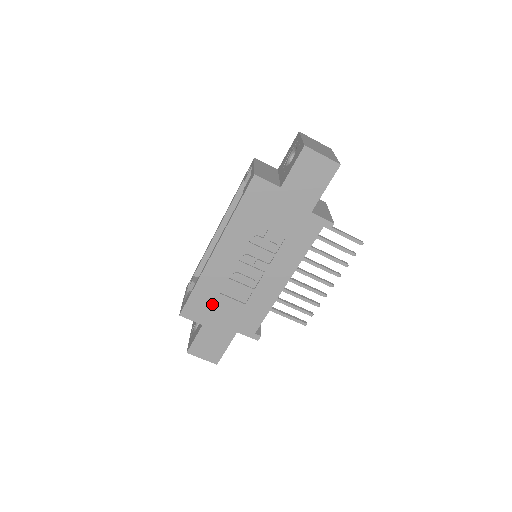
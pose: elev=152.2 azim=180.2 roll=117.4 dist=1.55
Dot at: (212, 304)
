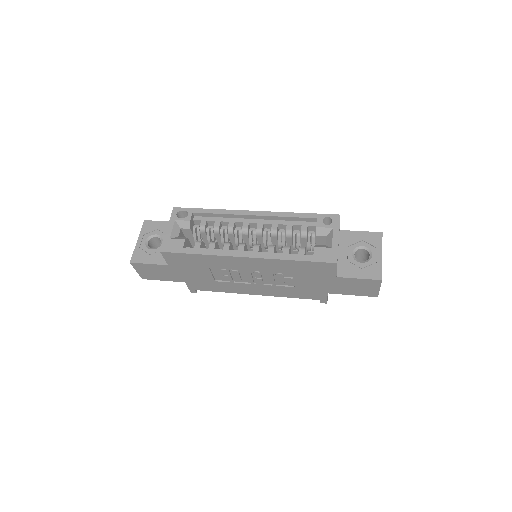
Dot at: (194, 266)
